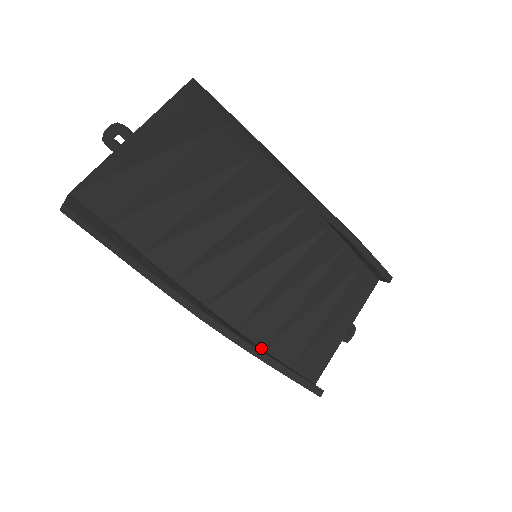
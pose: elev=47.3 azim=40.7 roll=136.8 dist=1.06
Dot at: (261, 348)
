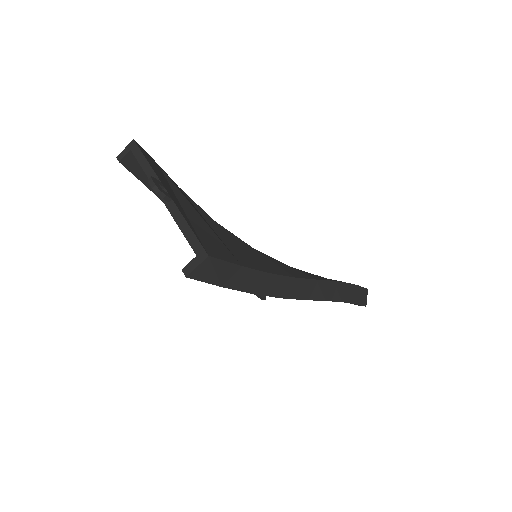
Dot at: occluded
